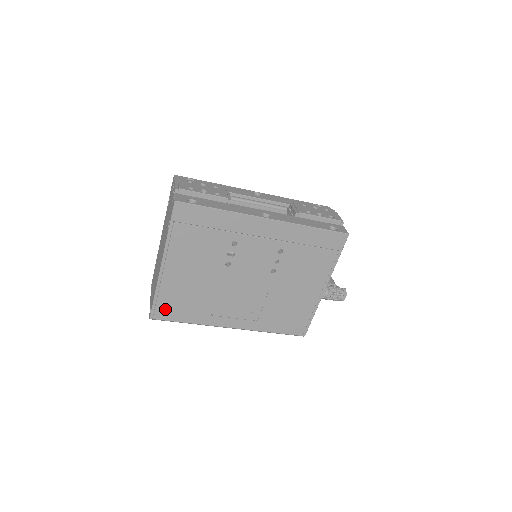
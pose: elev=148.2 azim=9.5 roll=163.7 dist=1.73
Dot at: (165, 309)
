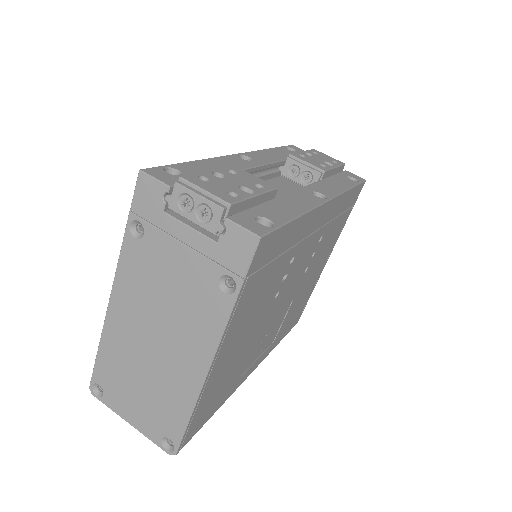
Dot at: (197, 422)
